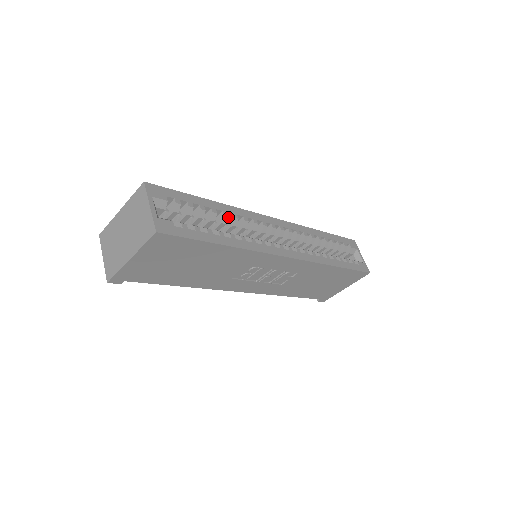
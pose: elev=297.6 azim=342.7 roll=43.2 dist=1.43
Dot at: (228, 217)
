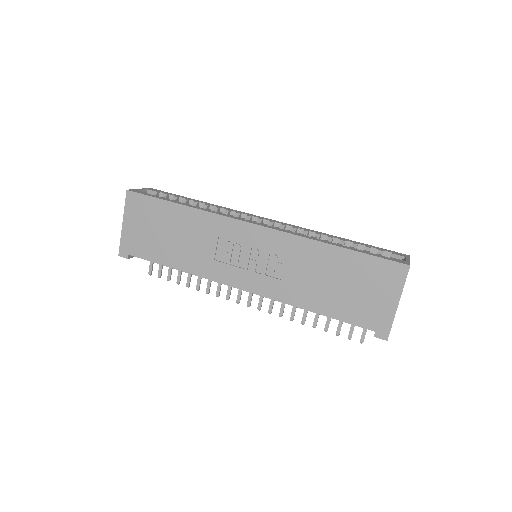
Dot at: occluded
